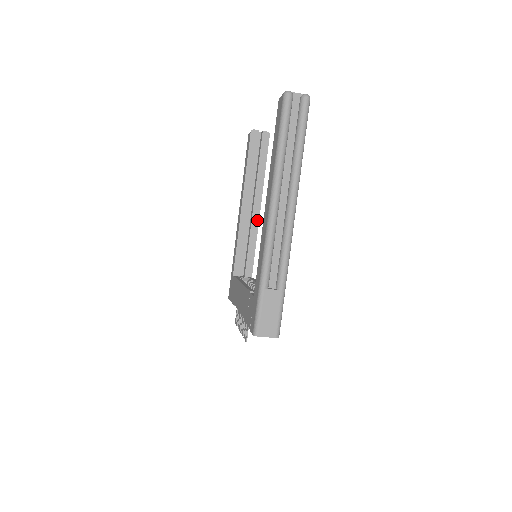
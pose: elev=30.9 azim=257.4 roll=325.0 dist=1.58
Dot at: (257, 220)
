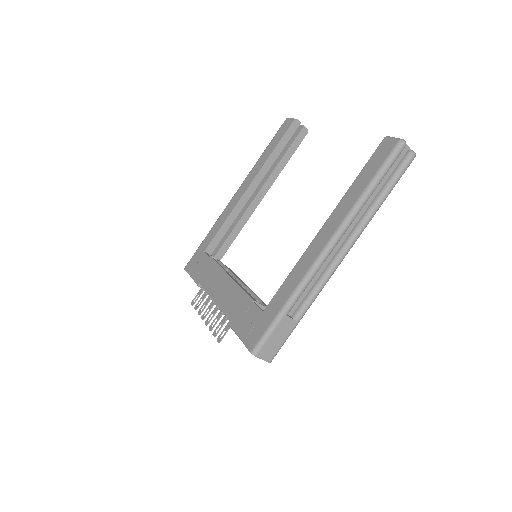
Dot at: (254, 208)
